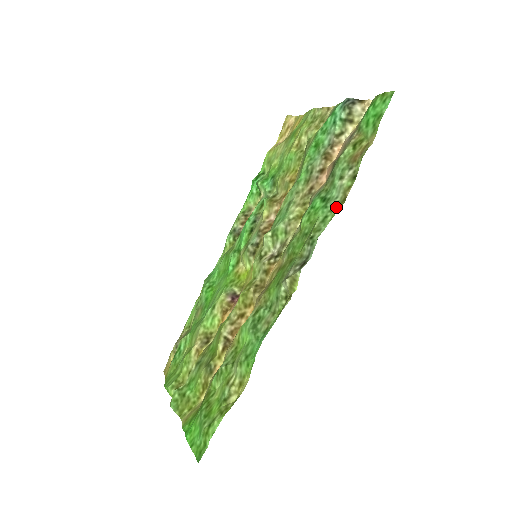
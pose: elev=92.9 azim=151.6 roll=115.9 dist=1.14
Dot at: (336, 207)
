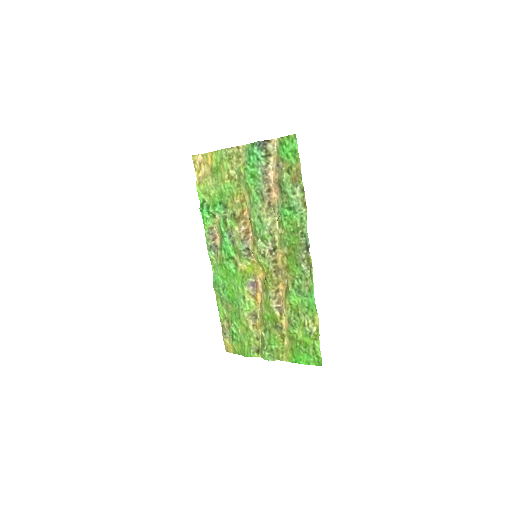
Dot at: (303, 210)
